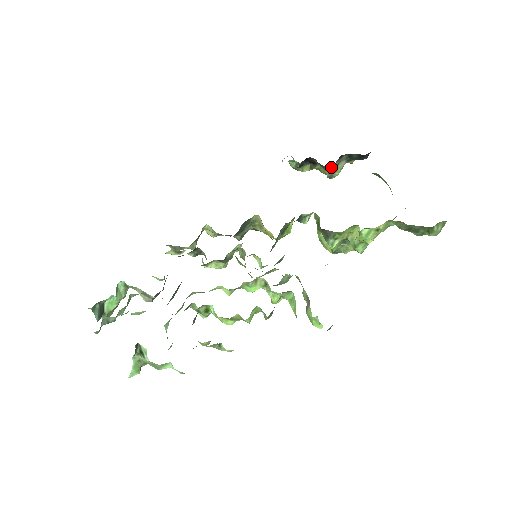
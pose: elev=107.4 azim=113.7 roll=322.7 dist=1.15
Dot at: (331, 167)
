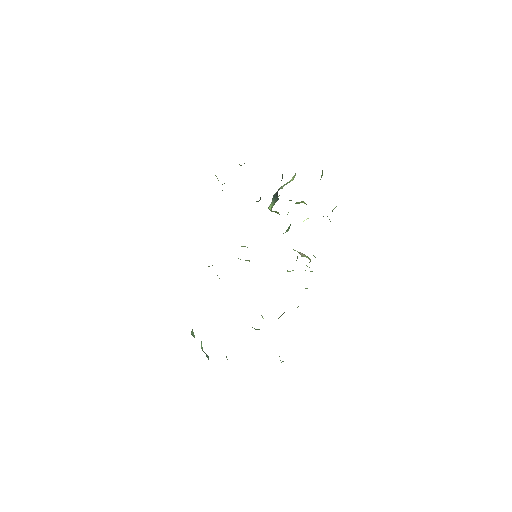
Dot at: occluded
